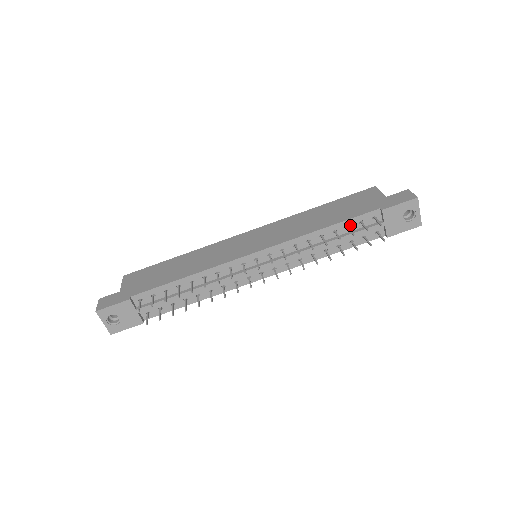
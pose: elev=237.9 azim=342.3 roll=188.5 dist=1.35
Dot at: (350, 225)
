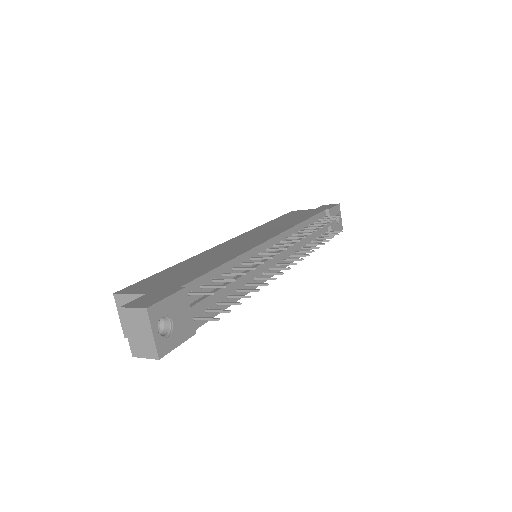
Dot at: (315, 221)
